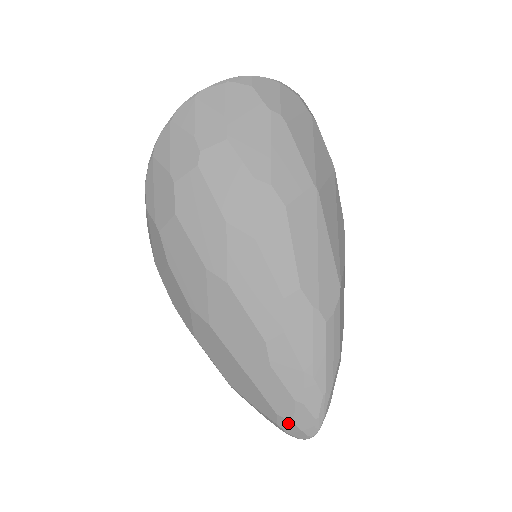
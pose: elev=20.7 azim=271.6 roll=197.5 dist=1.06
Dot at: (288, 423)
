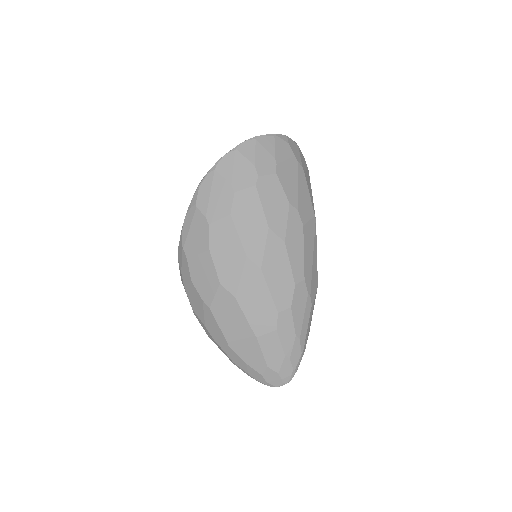
Dot at: (273, 373)
